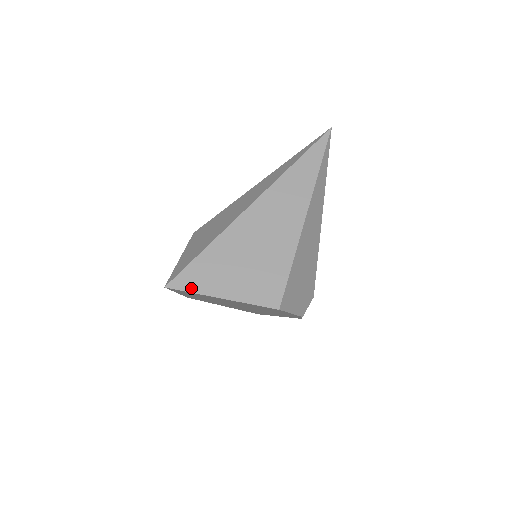
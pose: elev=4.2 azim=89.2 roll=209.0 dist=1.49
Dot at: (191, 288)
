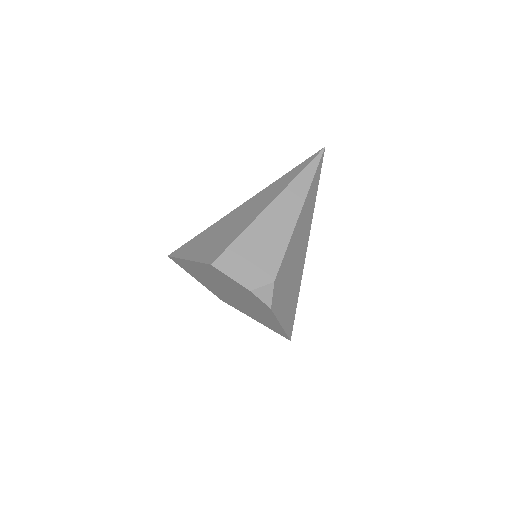
Dot at: (178, 255)
